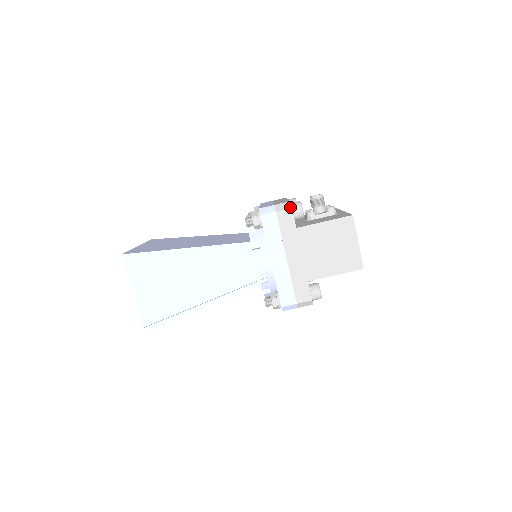
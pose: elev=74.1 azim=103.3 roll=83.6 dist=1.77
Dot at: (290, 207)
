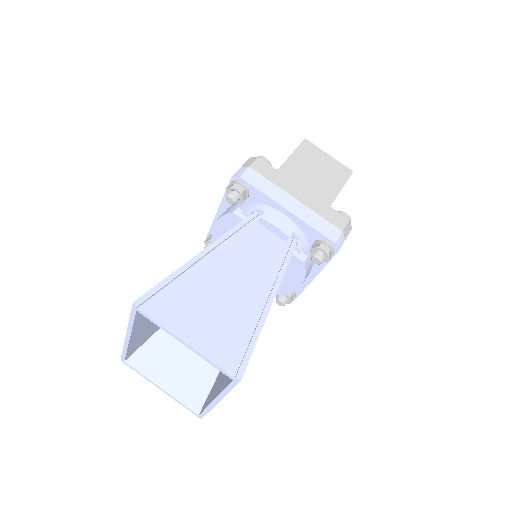
Dot at: (256, 158)
